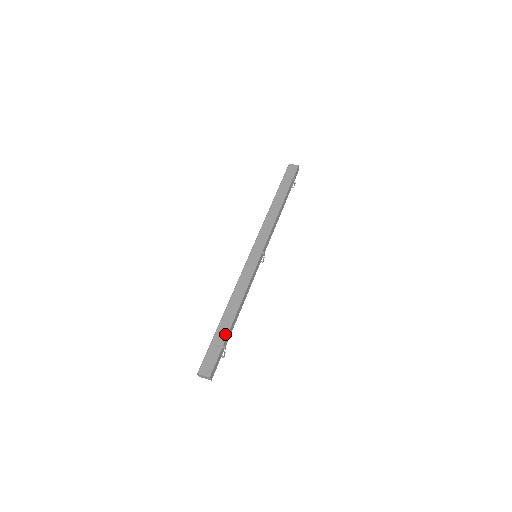
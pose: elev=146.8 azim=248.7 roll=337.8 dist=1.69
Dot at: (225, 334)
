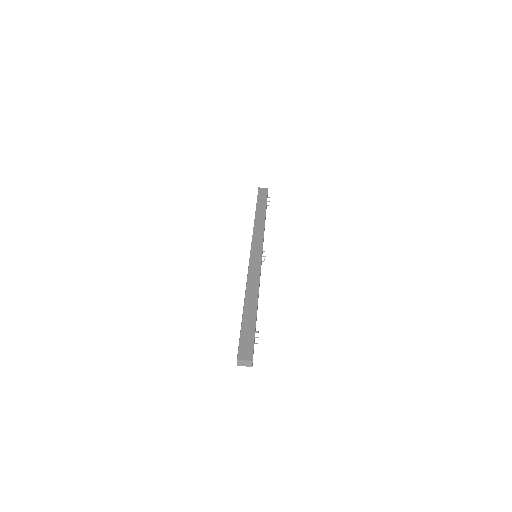
Dot at: (253, 320)
